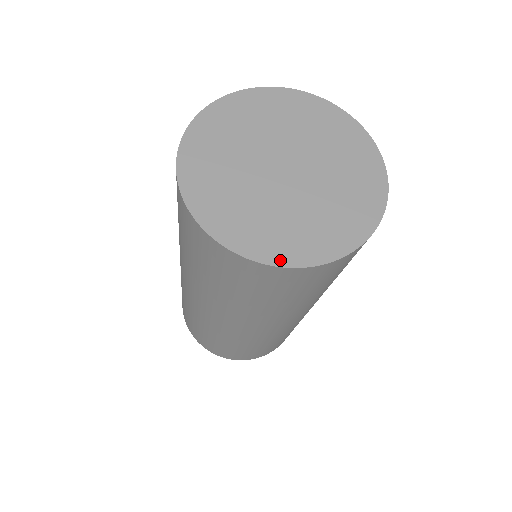
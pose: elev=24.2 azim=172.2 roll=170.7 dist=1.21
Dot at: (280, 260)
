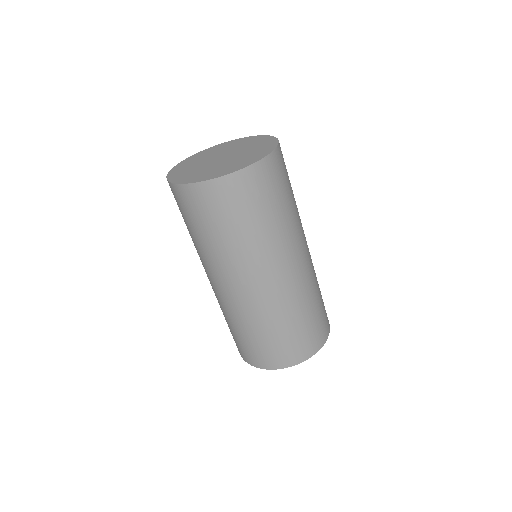
Dot at: (253, 162)
